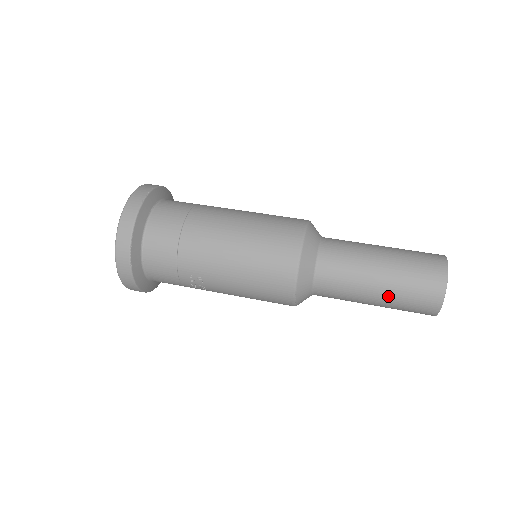
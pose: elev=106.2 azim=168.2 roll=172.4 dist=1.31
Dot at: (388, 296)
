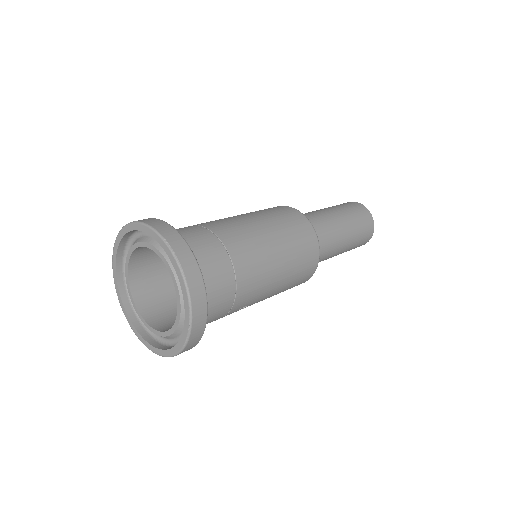
Dot at: (348, 249)
